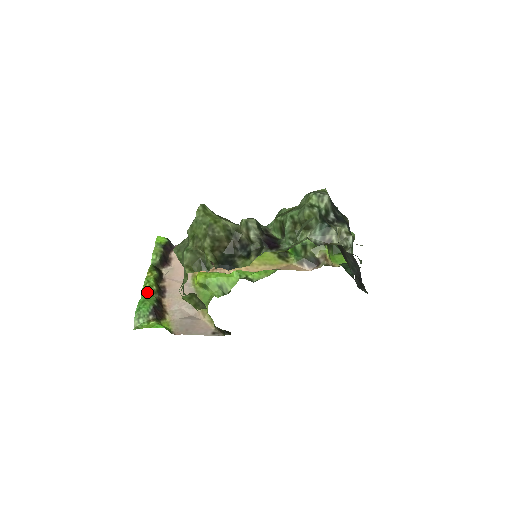
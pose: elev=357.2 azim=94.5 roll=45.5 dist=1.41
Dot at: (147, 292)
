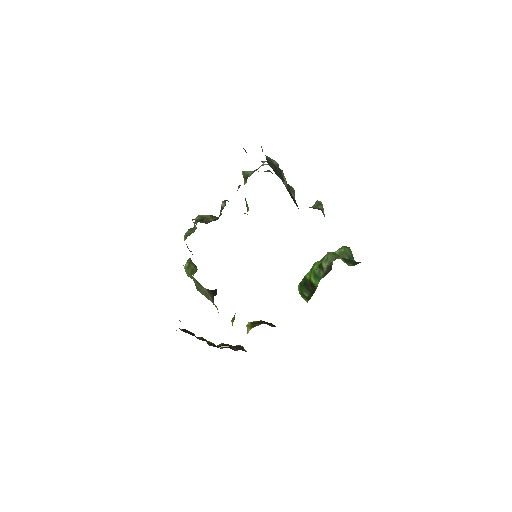
Dot at: occluded
